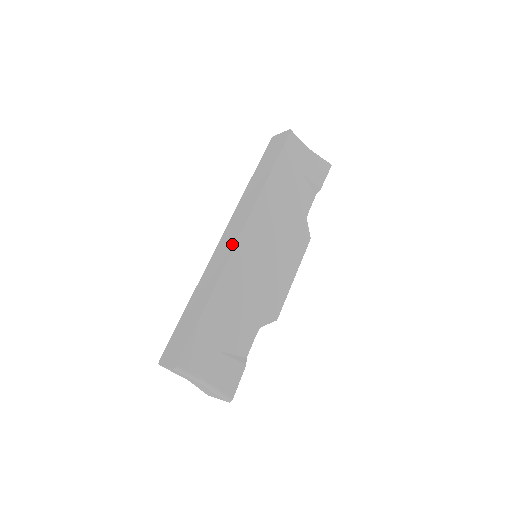
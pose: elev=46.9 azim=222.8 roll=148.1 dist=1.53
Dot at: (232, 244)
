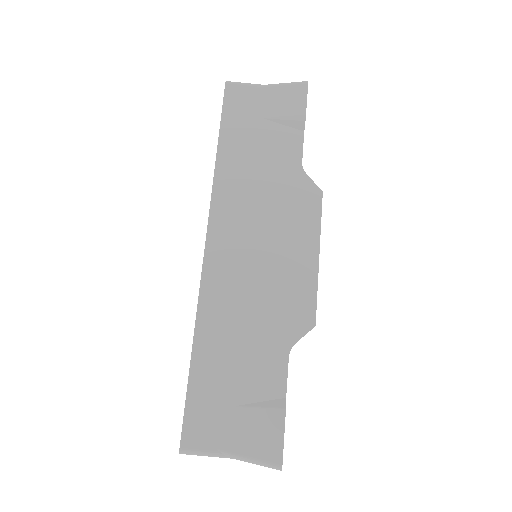
Dot at: (203, 262)
